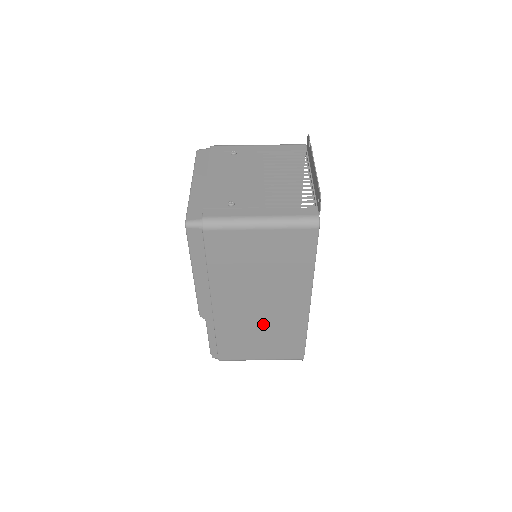
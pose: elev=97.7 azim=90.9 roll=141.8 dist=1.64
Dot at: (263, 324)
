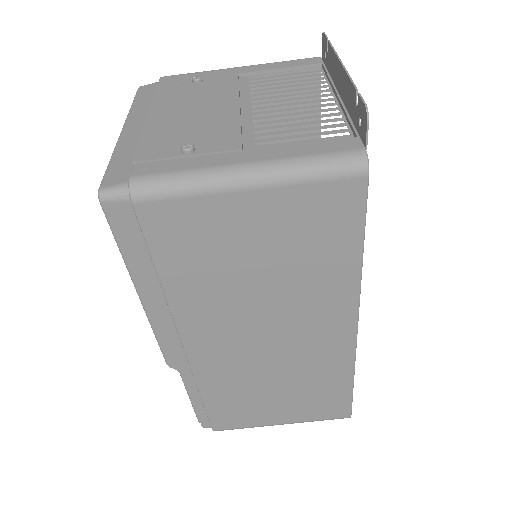
Dot at: (277, 370)
